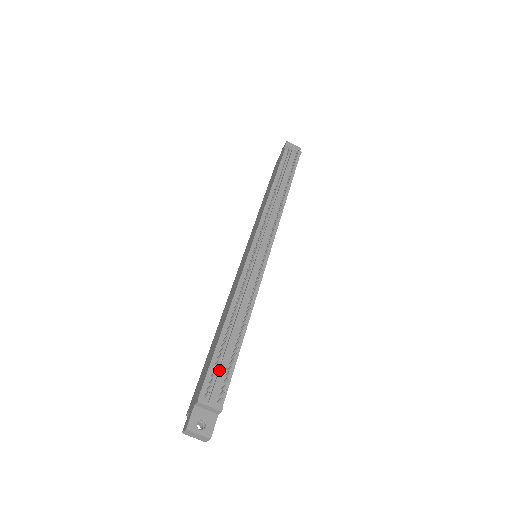
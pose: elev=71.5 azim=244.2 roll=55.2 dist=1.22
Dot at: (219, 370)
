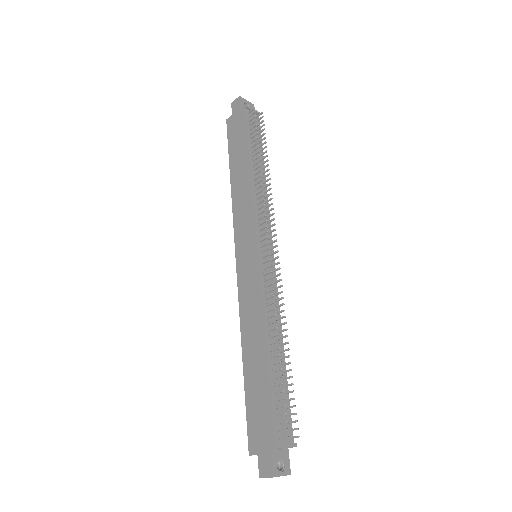
Dot at: (282, 406)
